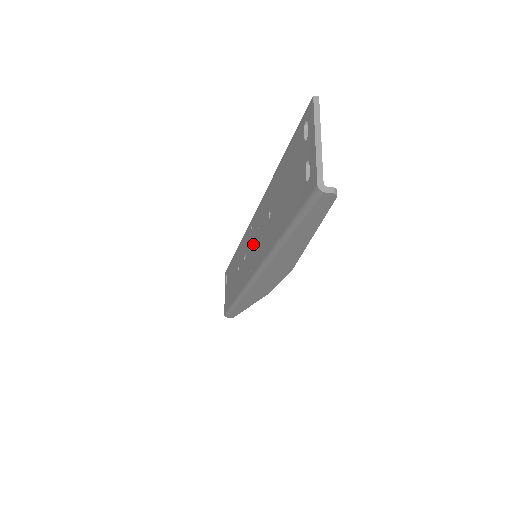
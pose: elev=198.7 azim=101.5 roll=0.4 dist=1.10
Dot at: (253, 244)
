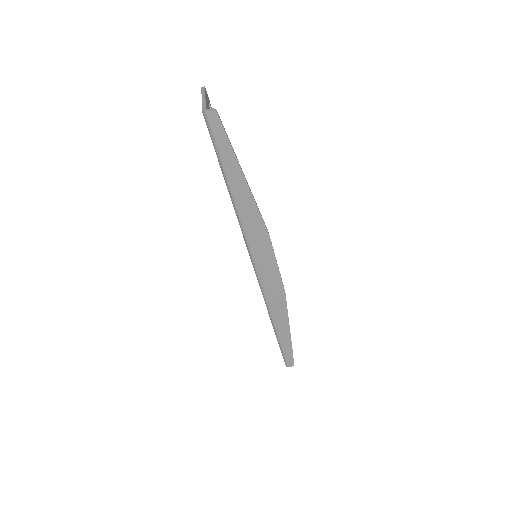
Dot at: occluded
